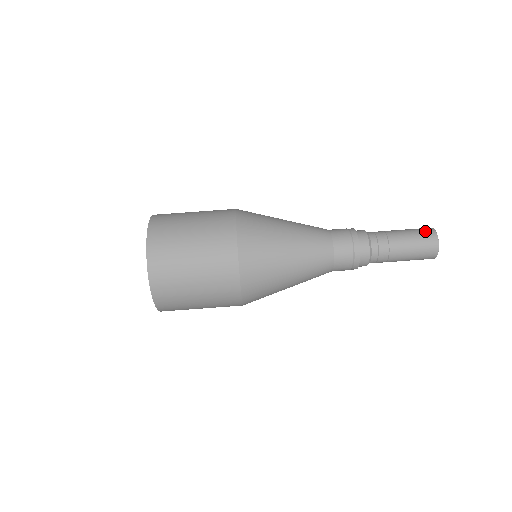
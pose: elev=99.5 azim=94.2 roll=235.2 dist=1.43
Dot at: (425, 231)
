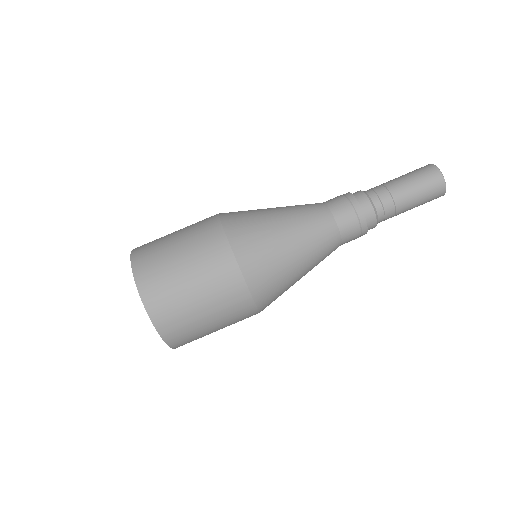
Dot at: (431, 177)
